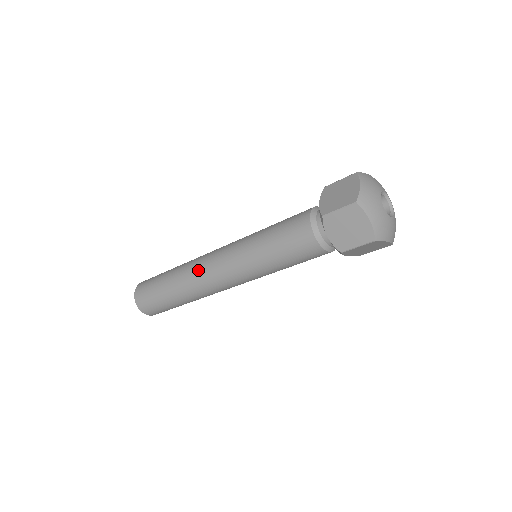
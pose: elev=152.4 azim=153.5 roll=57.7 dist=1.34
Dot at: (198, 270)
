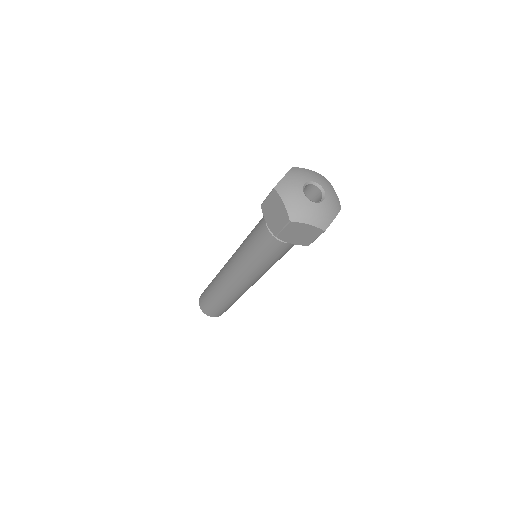
Dot at: (222, 270)
